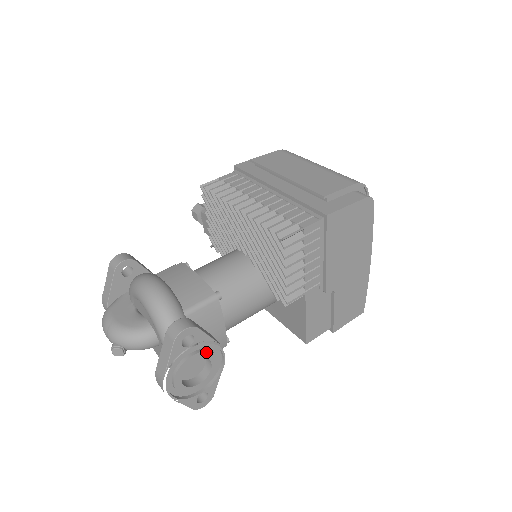
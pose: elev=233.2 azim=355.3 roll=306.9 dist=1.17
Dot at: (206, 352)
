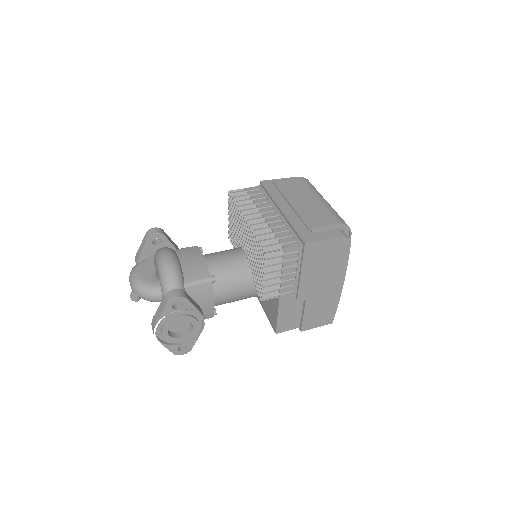
Dot at: (190, 317)
